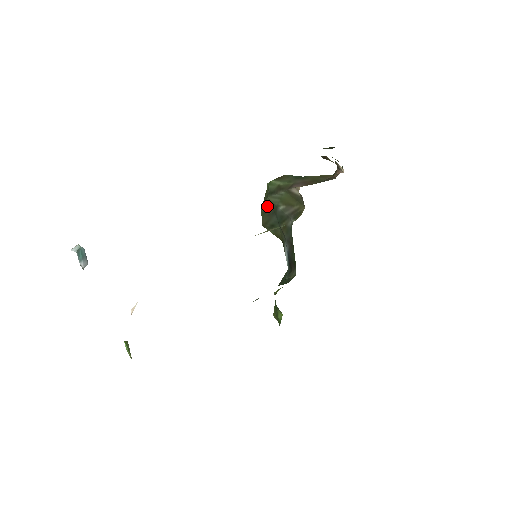
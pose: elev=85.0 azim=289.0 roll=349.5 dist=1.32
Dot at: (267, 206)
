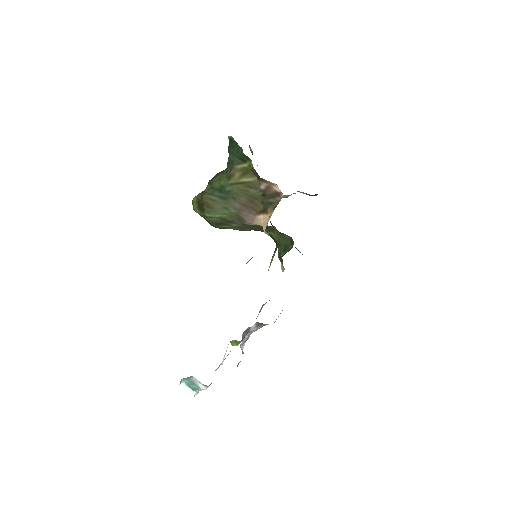
Dot at: occluded
